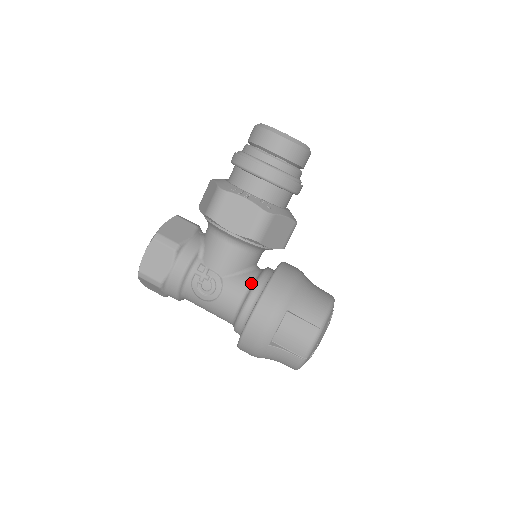
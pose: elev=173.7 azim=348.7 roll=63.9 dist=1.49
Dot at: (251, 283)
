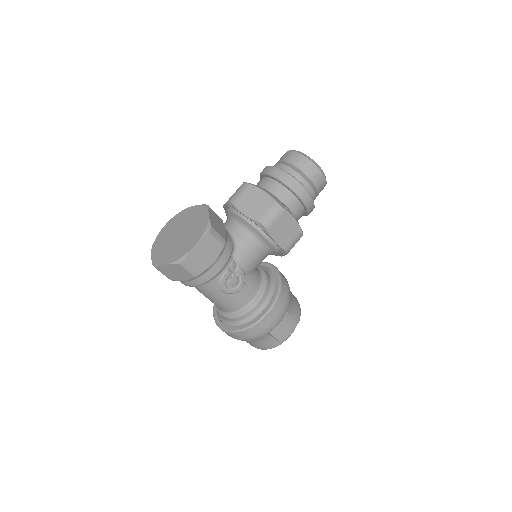
Dot at: (261, 282)
